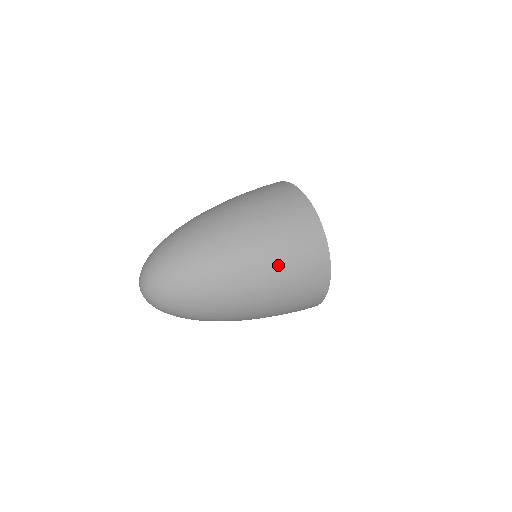
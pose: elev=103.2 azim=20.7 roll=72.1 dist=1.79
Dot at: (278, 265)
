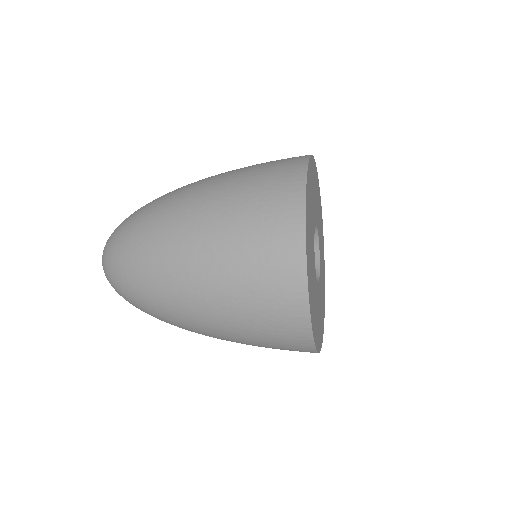
Dot at: (236, 335)
